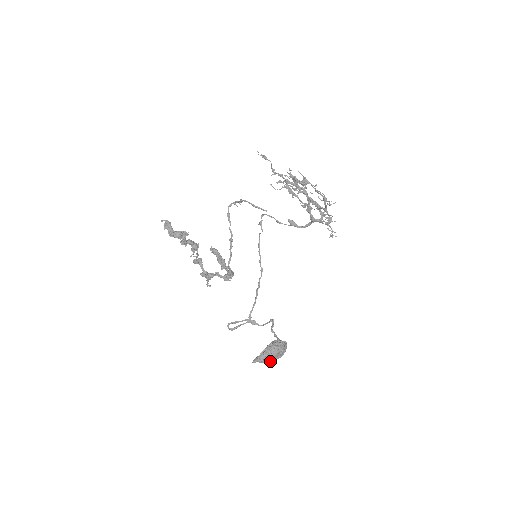
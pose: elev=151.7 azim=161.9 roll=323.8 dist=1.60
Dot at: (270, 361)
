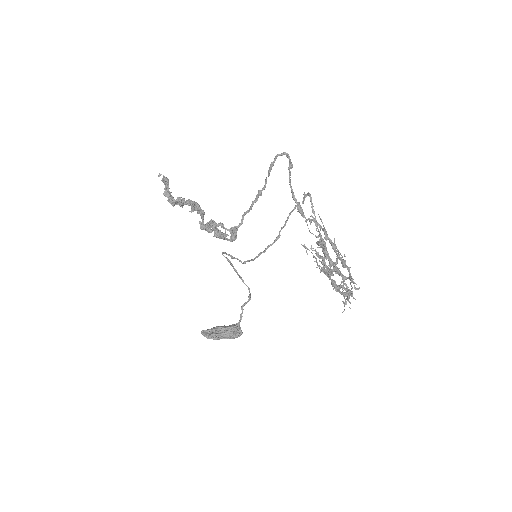
Dot at: occluded
